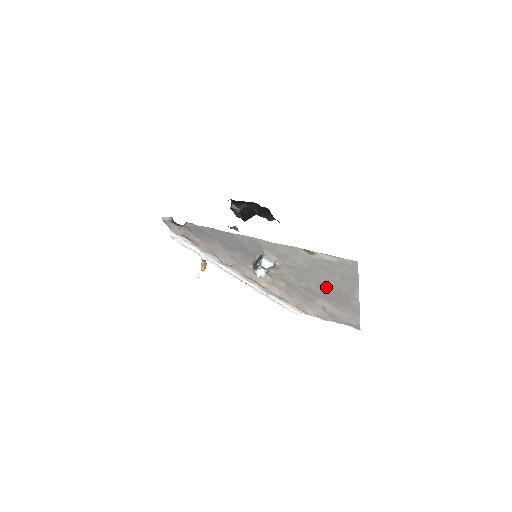
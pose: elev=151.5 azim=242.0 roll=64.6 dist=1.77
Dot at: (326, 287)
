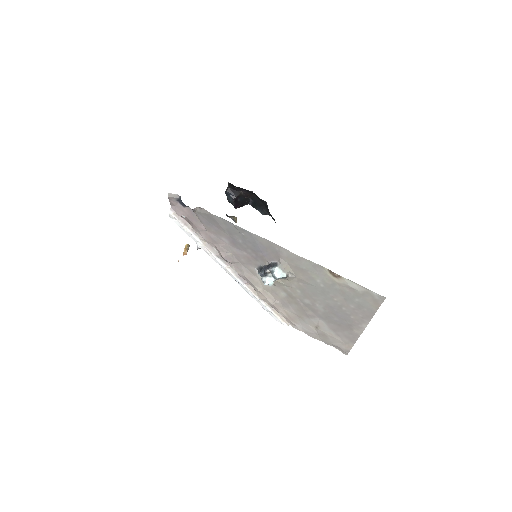
Dot at: (333, 310)
